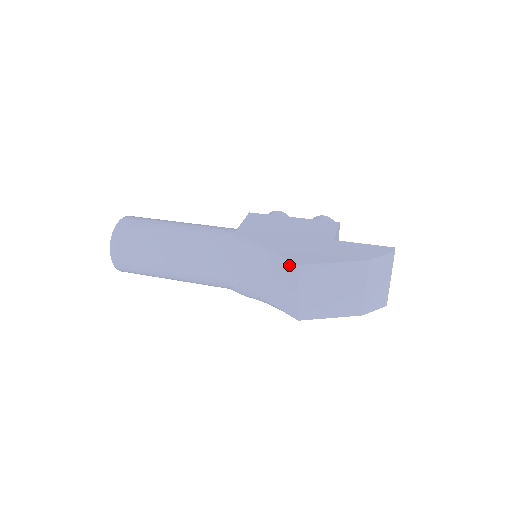
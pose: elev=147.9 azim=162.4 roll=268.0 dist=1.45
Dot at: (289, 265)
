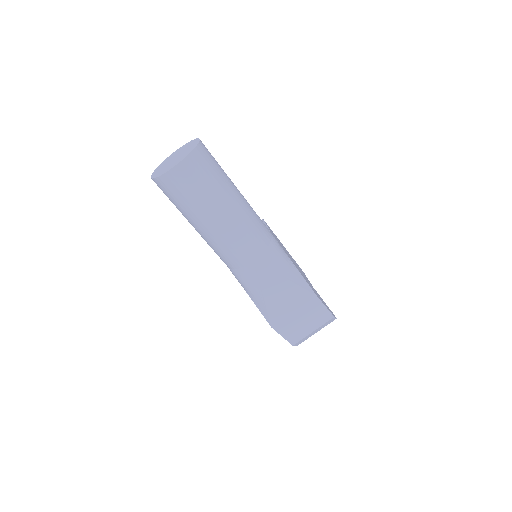
Dot at: (310, 290)
